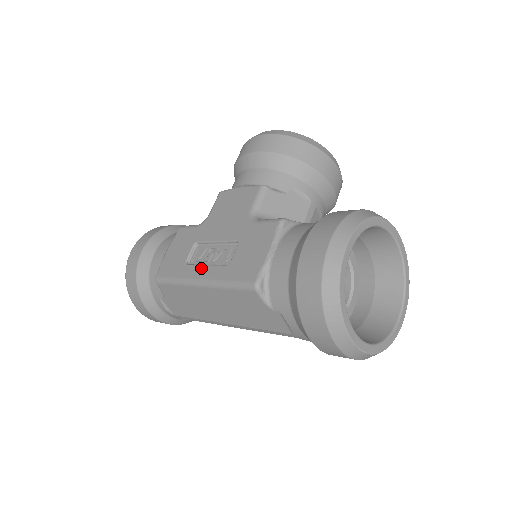
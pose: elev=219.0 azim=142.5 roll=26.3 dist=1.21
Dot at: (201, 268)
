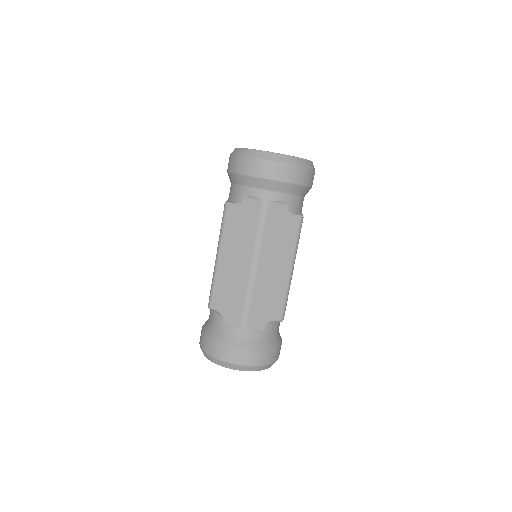
Dot at: occluded
